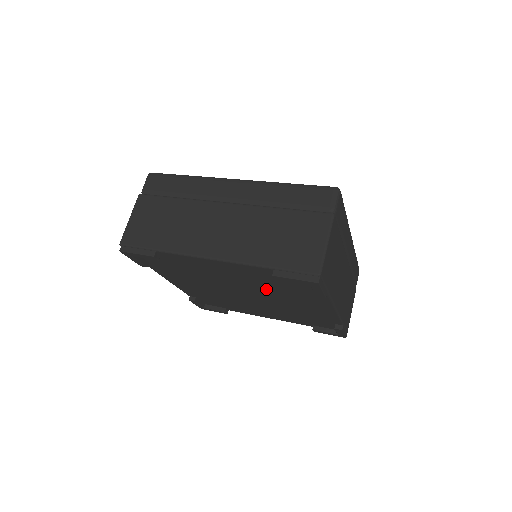
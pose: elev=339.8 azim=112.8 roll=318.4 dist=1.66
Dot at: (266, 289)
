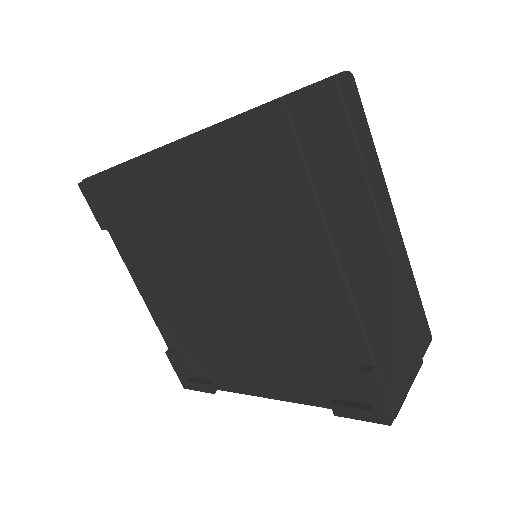
Dot at: (235, 236)
